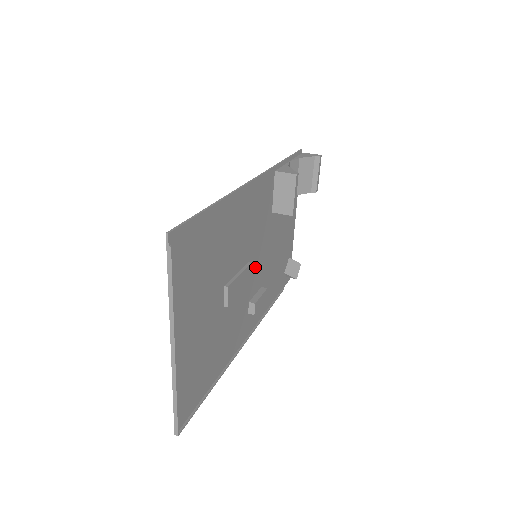
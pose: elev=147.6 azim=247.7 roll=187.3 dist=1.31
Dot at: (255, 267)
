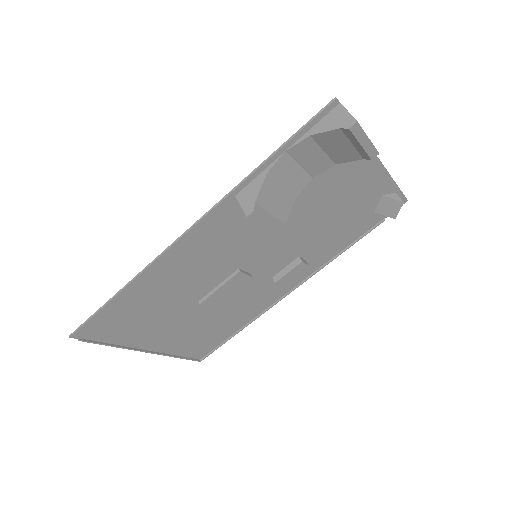
Dot at: (264, 259)
